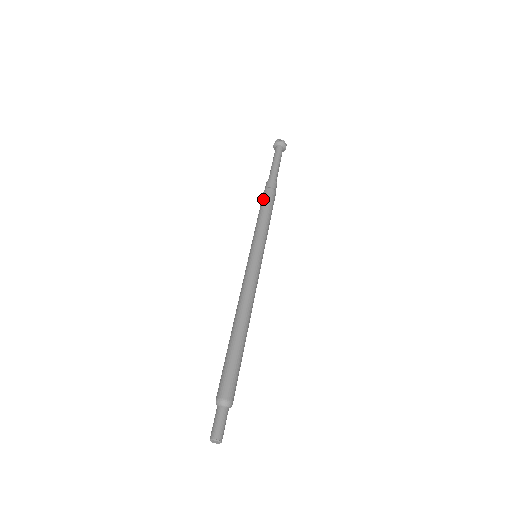
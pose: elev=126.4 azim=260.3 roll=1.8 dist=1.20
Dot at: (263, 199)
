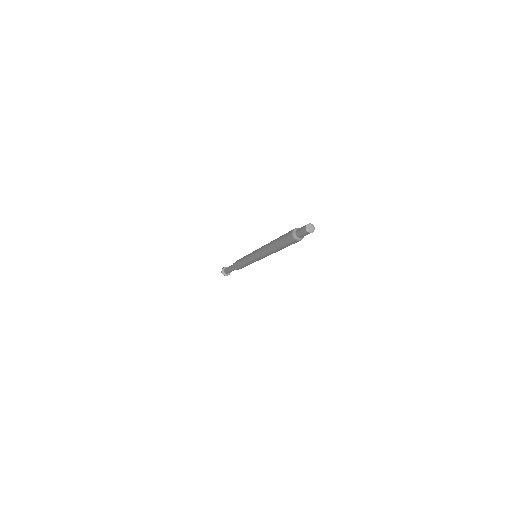
Dot at: (237, 261)
